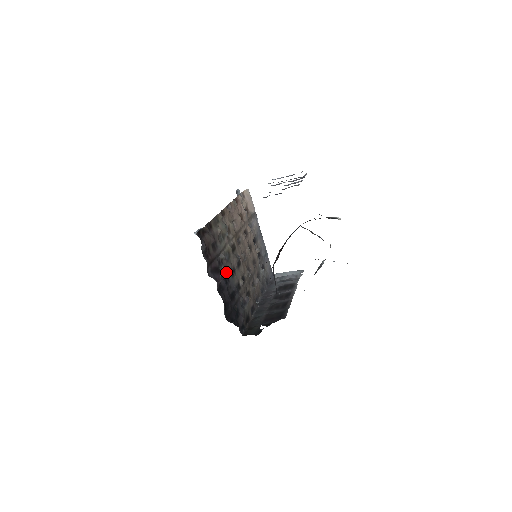
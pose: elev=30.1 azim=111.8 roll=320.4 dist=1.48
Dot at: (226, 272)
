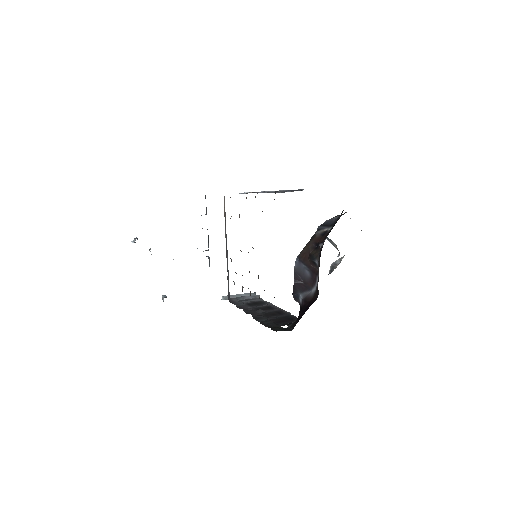
Dot at: occluded
